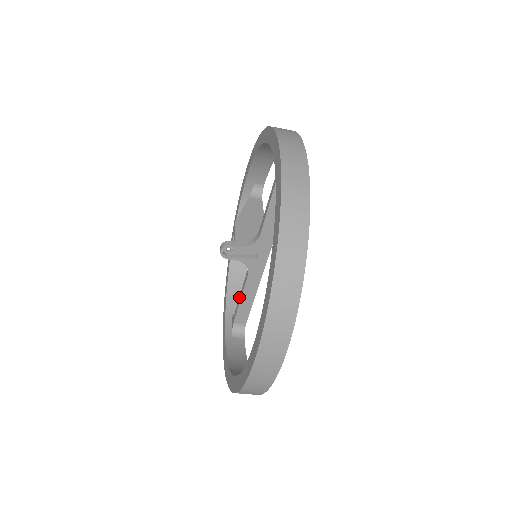
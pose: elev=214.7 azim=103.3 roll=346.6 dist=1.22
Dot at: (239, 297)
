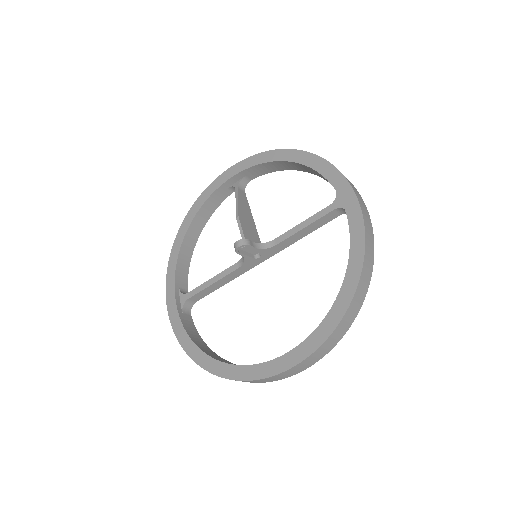
Dot at: (209, 280)
